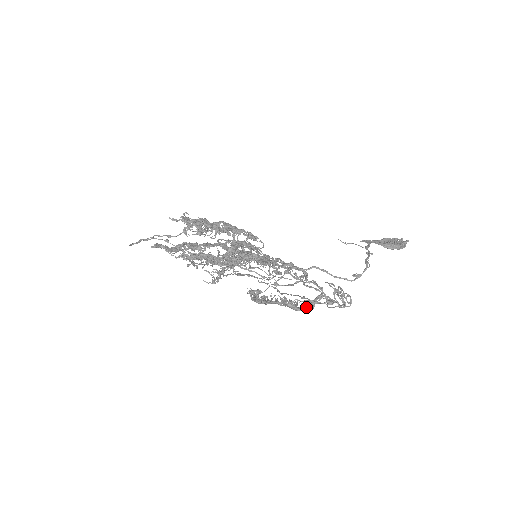
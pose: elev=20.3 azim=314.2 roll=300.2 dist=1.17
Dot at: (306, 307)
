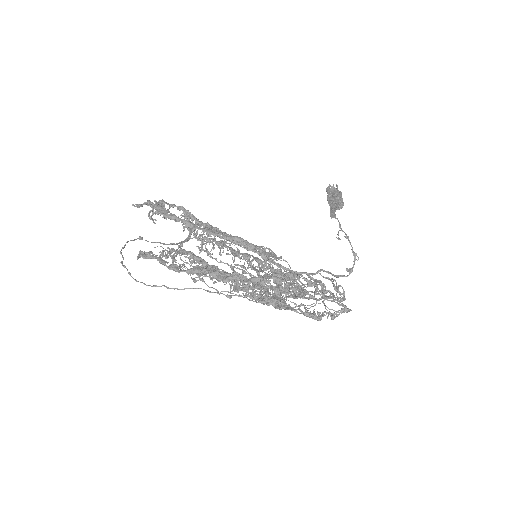
Dot at: (324, 315)
